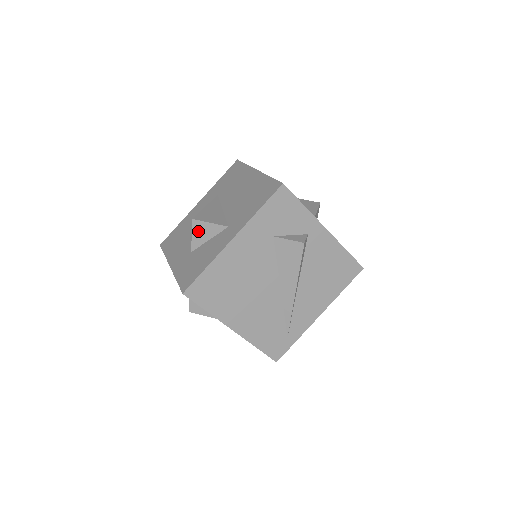
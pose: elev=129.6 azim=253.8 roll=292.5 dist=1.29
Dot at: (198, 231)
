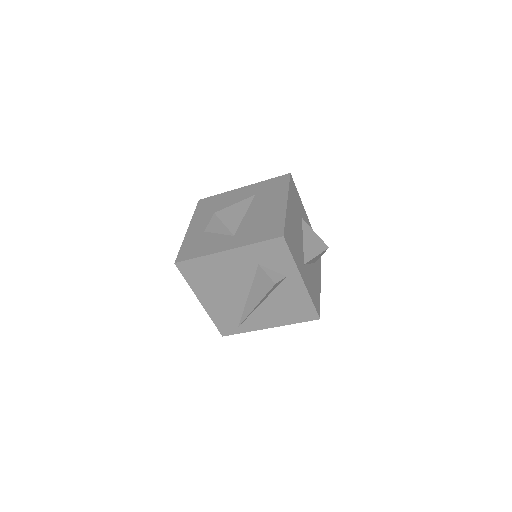
Dot at: (214, 223)
